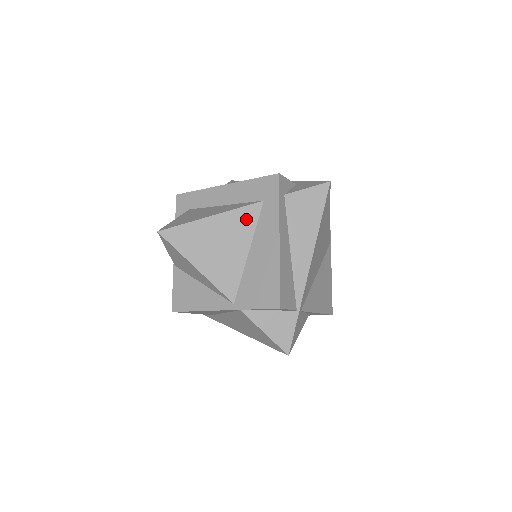
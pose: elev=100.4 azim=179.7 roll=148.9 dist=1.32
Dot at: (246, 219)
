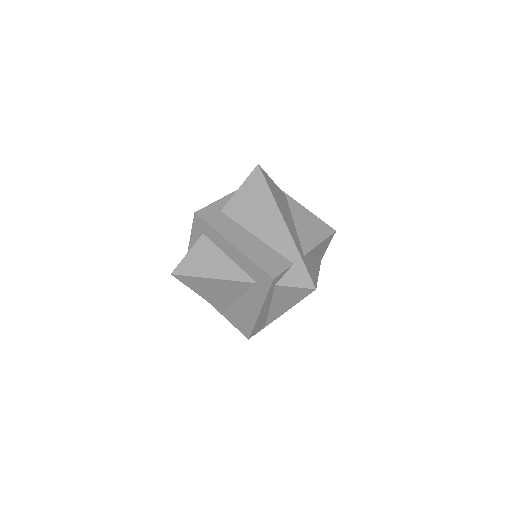
Dot at: (241, 287)
